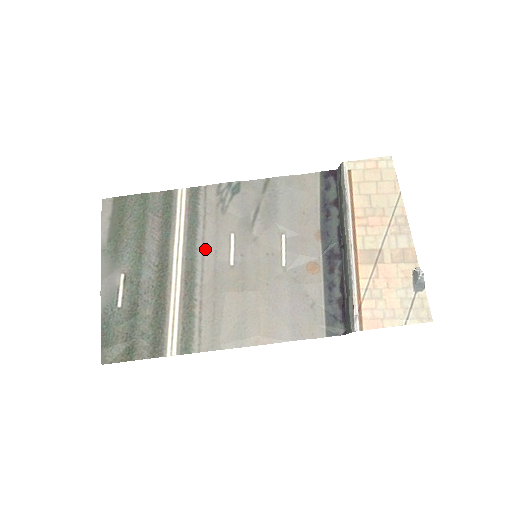
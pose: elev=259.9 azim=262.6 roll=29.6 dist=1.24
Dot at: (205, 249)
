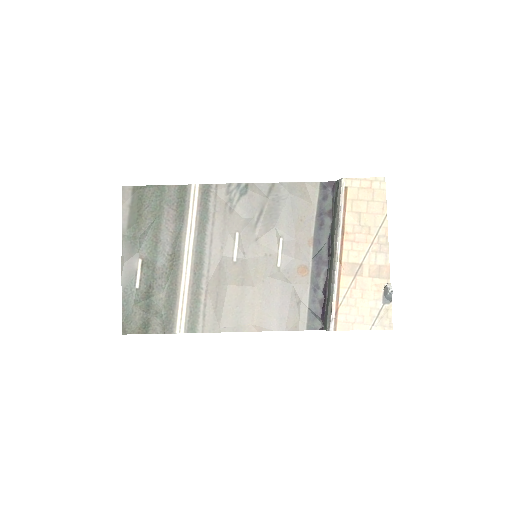
Dot at: (213, 244)
